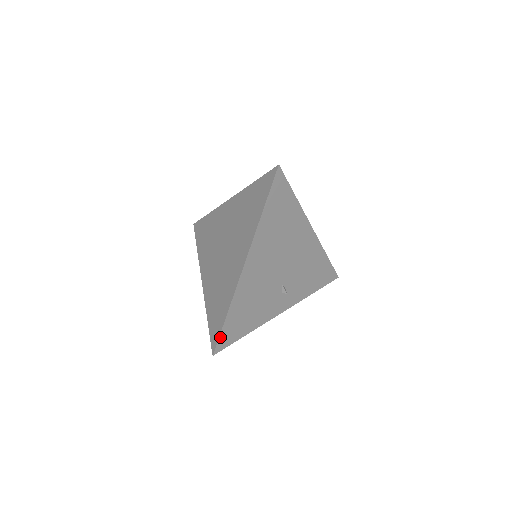
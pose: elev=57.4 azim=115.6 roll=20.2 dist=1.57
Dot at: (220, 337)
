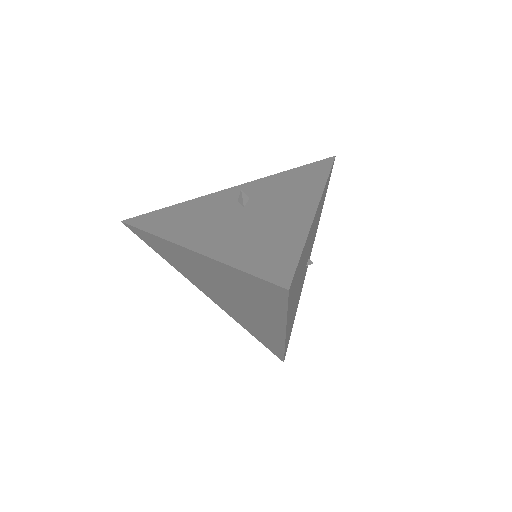
Dot at: (284, 356)
